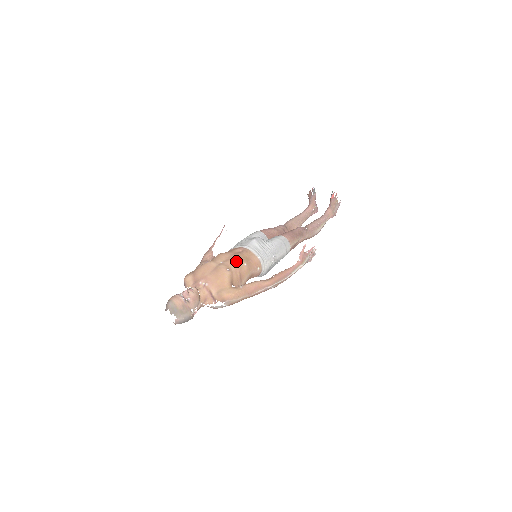
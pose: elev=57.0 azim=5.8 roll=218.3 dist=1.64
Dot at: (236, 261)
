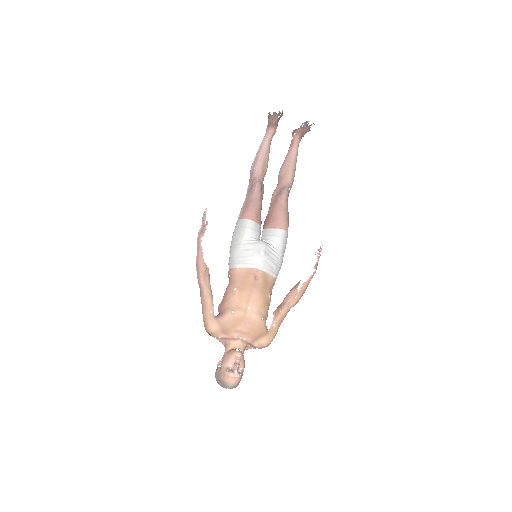
Dot at: (264, 301)
